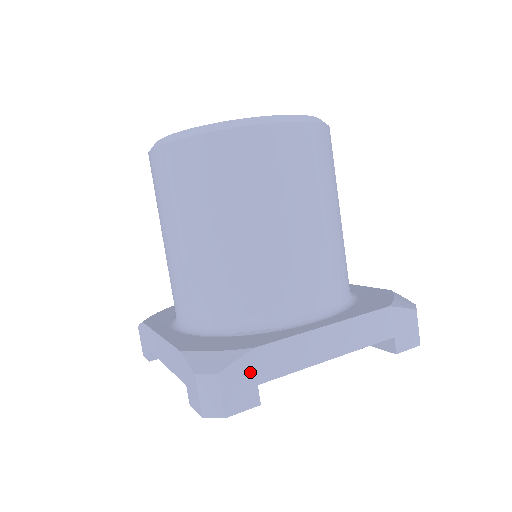
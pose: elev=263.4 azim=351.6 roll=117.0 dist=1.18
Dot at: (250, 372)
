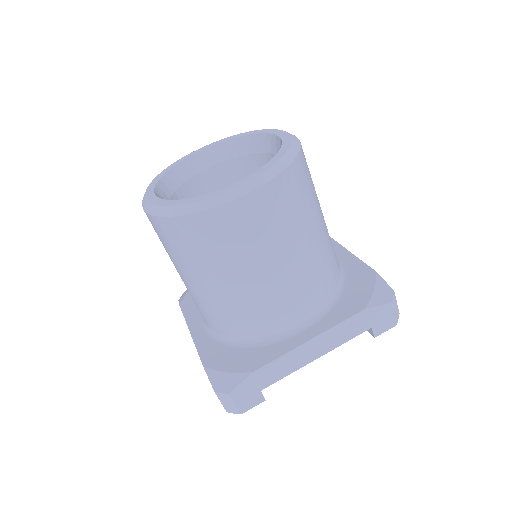
Dot at: (253, 386)
